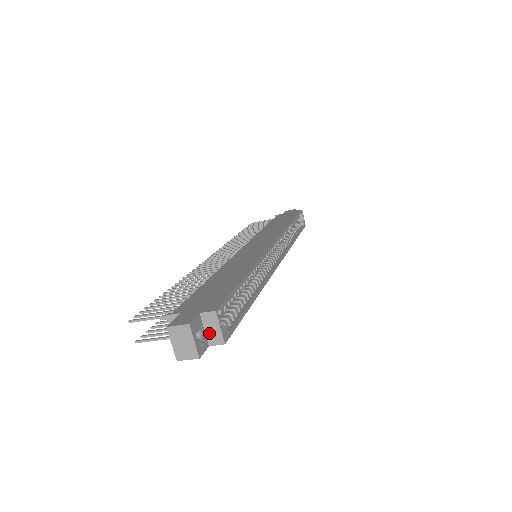
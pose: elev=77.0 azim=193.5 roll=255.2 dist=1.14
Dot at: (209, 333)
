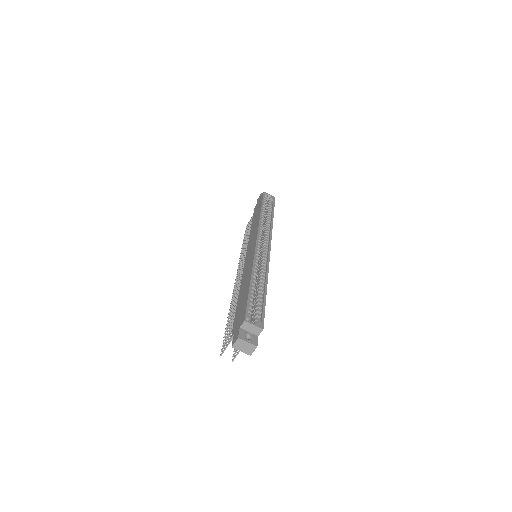
Dot at: (252, 331)
